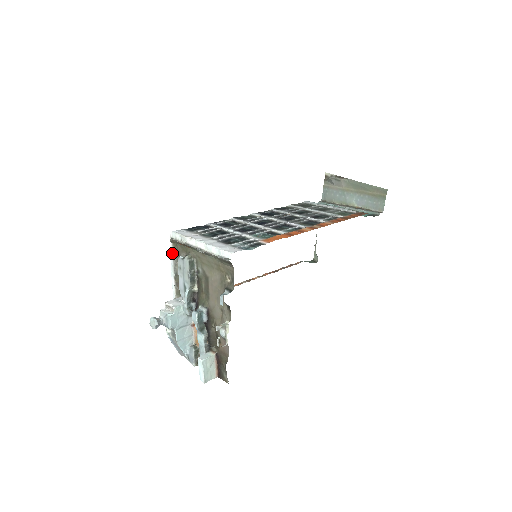
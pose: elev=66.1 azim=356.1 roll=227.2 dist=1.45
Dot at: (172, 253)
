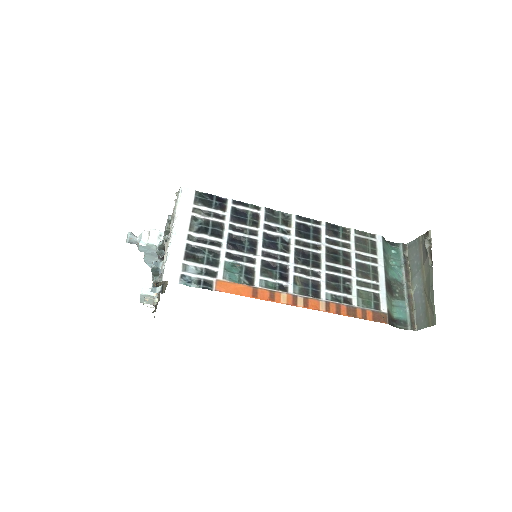
Dot at: occluded
